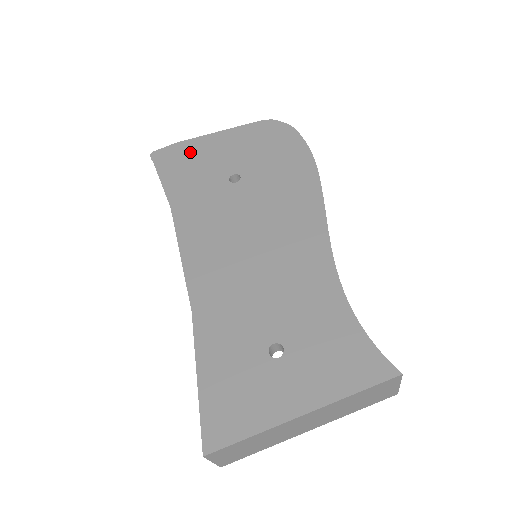
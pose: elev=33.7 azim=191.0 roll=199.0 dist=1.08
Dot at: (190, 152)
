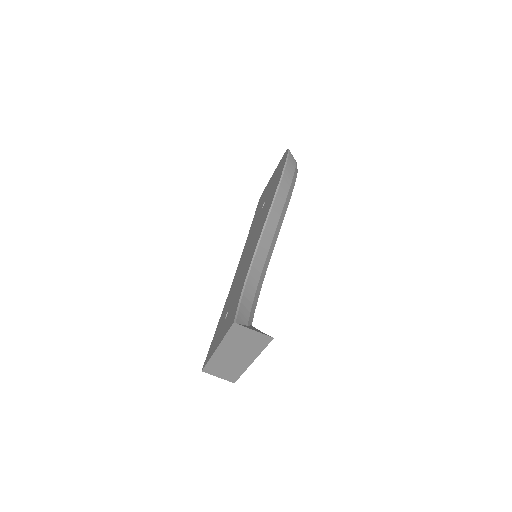
Dot at: (264, 193)
